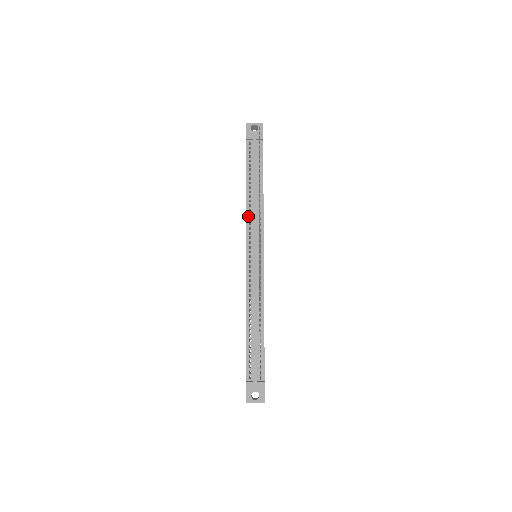
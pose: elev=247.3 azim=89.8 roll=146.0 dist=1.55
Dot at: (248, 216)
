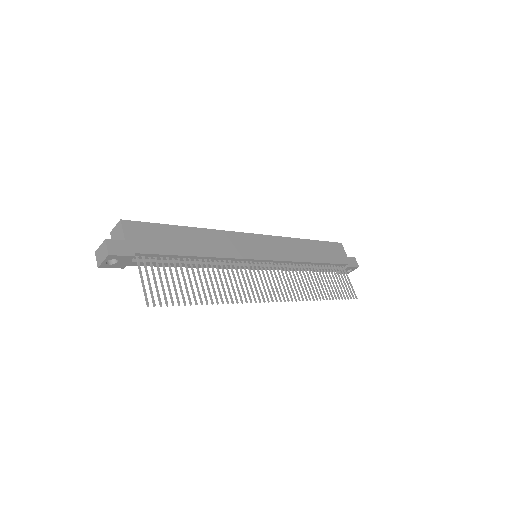
Dot at: (218, 267)
